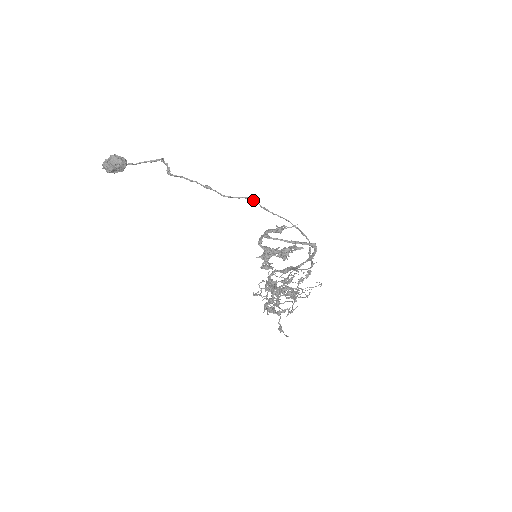
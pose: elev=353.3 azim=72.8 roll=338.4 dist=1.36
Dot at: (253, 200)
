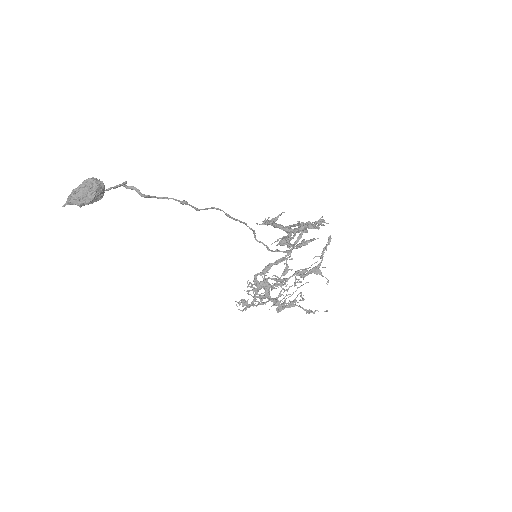
Dot at: (220, 209)
